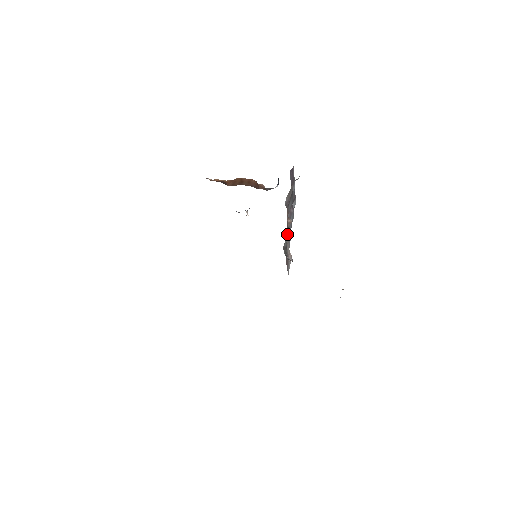
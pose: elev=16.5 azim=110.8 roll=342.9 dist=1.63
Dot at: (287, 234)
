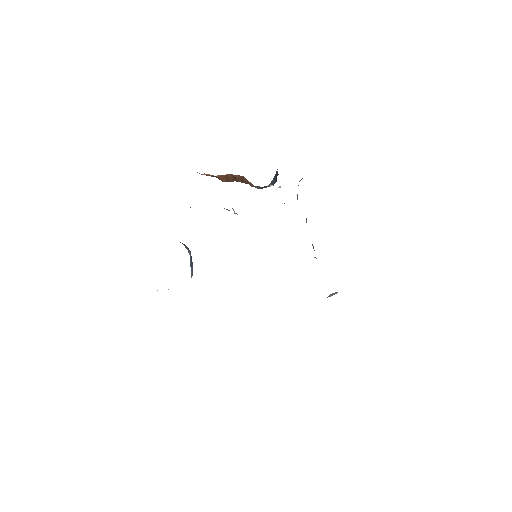
Dot at: occluded
